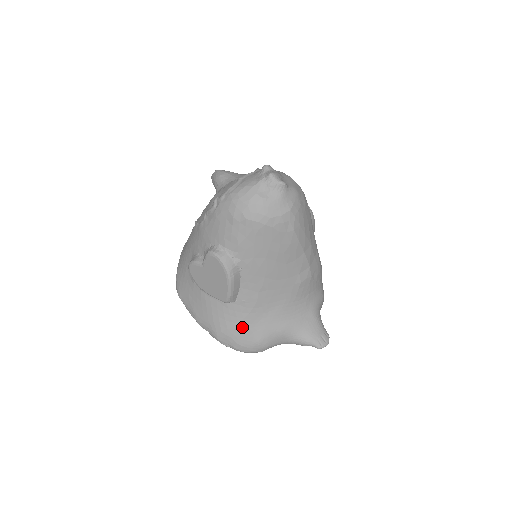
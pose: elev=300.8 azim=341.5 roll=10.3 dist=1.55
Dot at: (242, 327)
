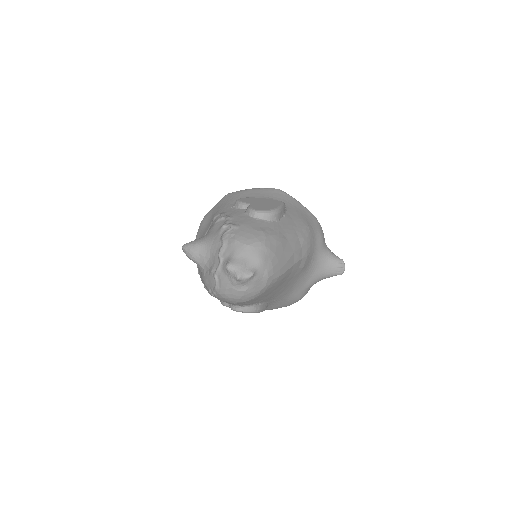
Dot at: (283, 303)
